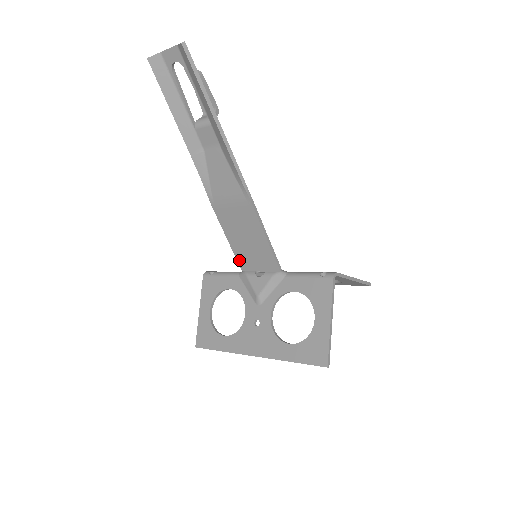
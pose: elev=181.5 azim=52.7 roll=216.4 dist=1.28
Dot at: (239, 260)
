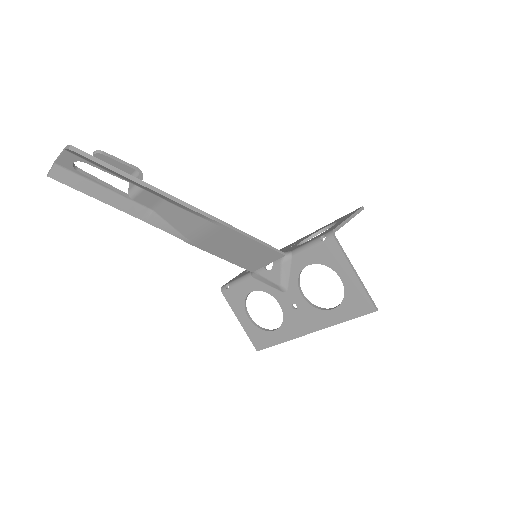
Dot at: (244, 267)
